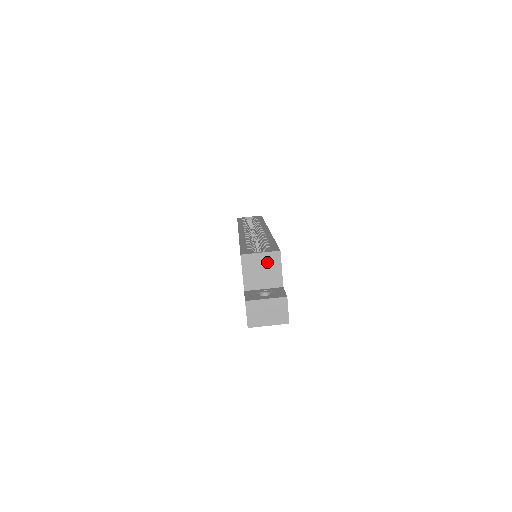
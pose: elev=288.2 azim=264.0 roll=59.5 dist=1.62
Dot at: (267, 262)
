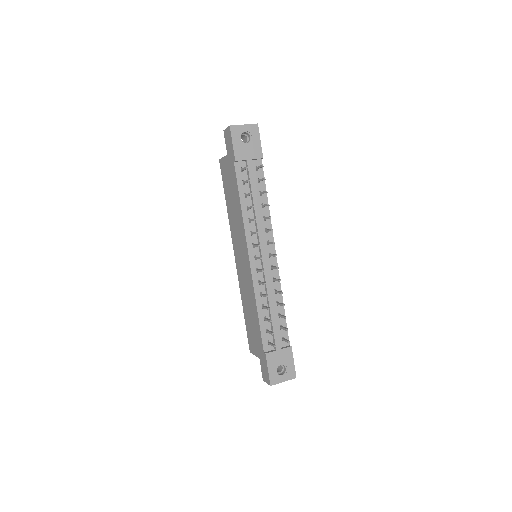
Dot at: occluded
